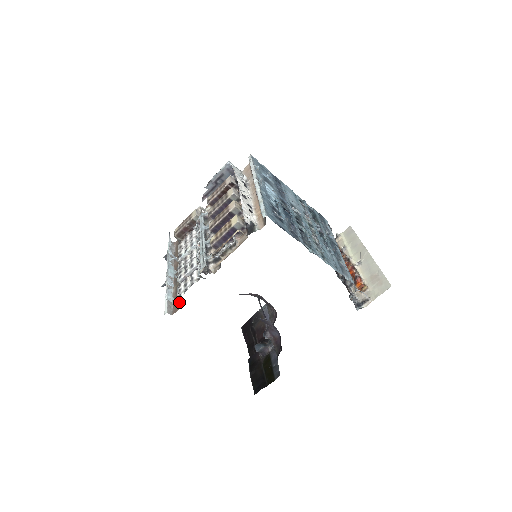
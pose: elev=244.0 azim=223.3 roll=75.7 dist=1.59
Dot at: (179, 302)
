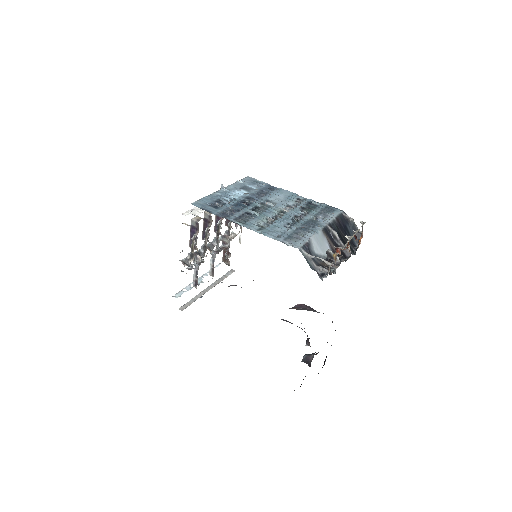
Dot at: occluded
